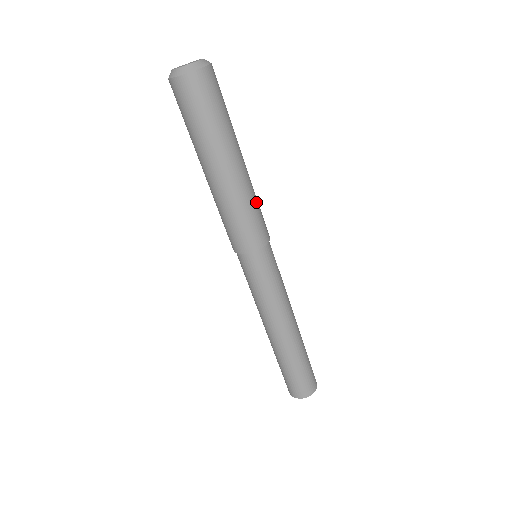
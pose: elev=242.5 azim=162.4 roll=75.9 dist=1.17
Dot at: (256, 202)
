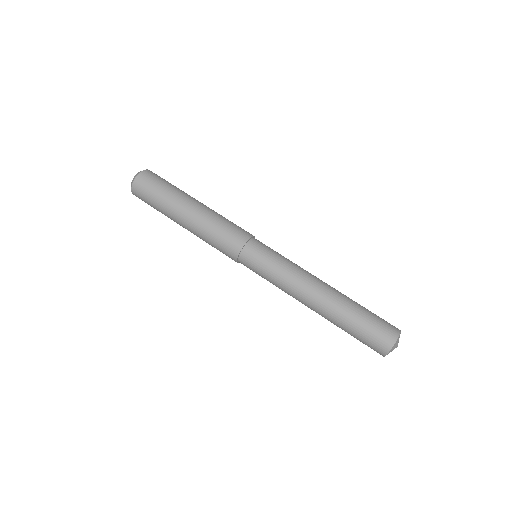
Dot at: occluded
